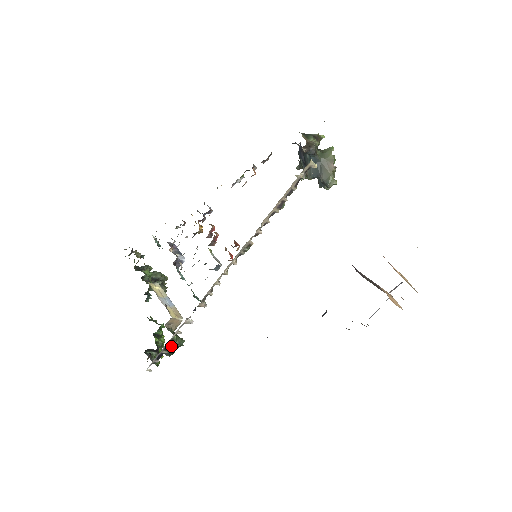
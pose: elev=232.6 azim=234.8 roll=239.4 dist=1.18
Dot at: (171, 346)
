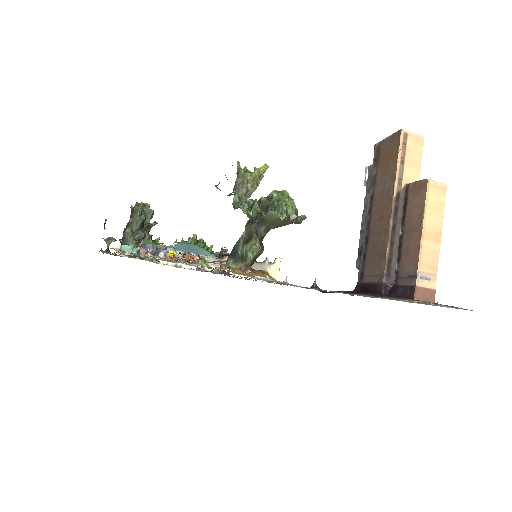
Dot at: occluded
